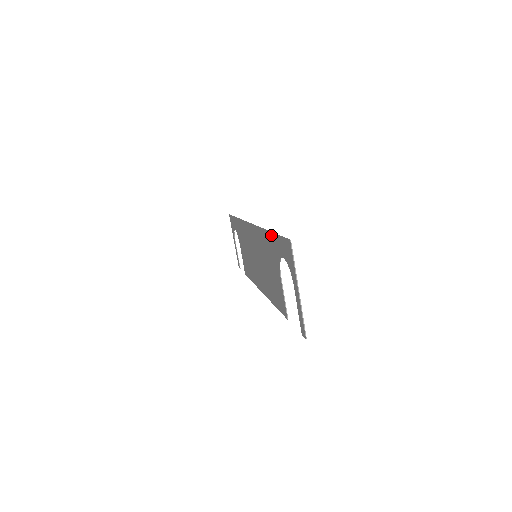
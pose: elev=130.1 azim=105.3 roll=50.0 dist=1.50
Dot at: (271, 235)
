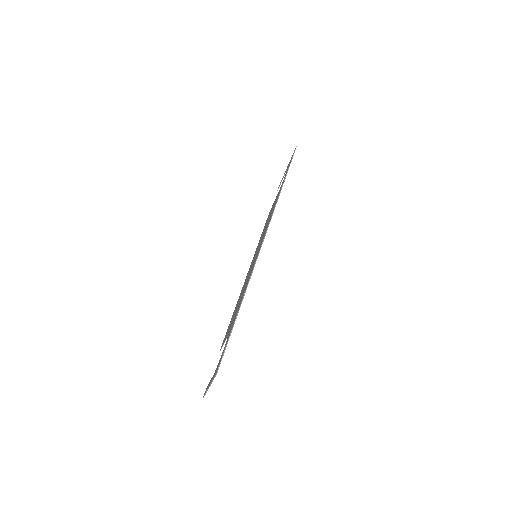
Dot at: (236, 315)
